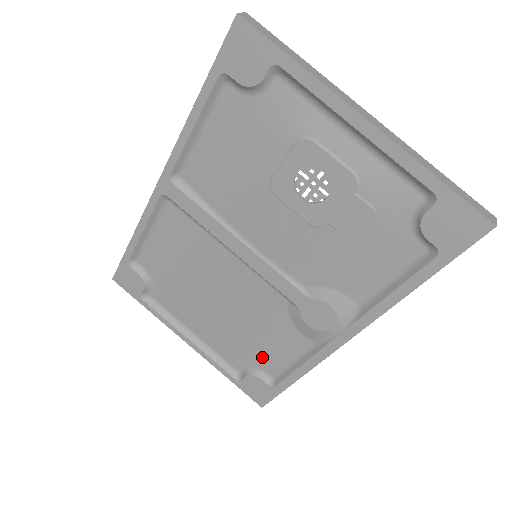
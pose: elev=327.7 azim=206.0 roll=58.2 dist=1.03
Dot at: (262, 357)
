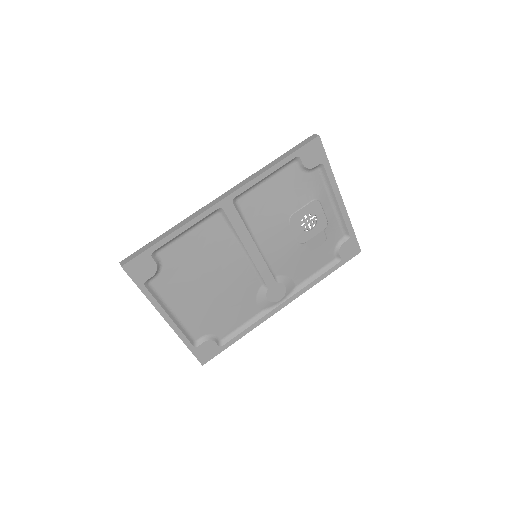
Dot at: (222, 325)
